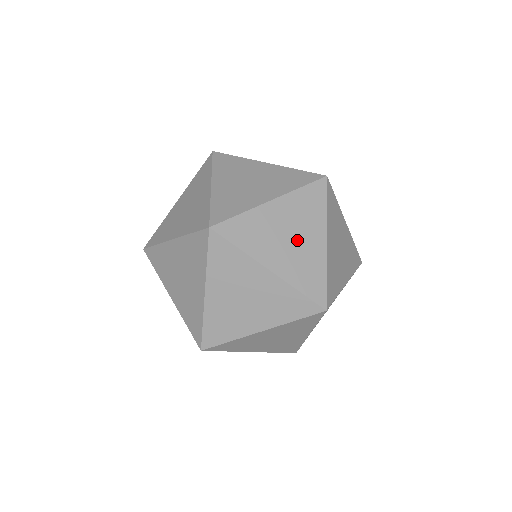
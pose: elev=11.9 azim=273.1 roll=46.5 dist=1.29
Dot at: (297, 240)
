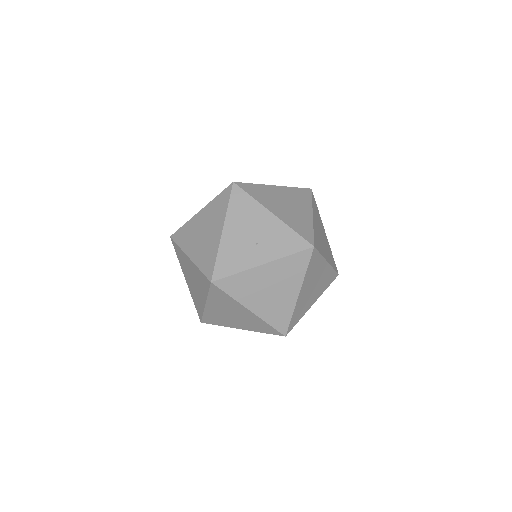
Dot at: occluded
